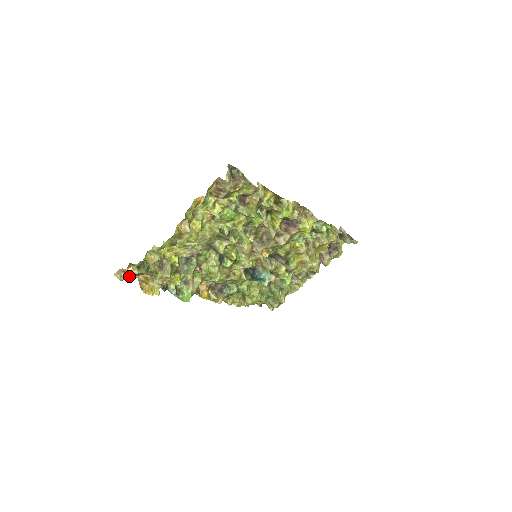
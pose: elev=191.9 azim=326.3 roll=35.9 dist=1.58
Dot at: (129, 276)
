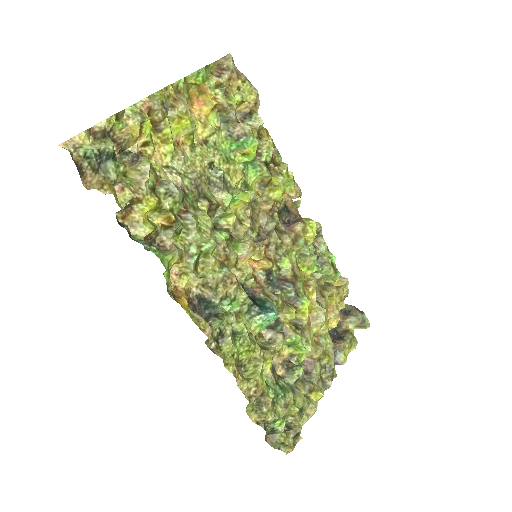
Dot at: (84, 149)
